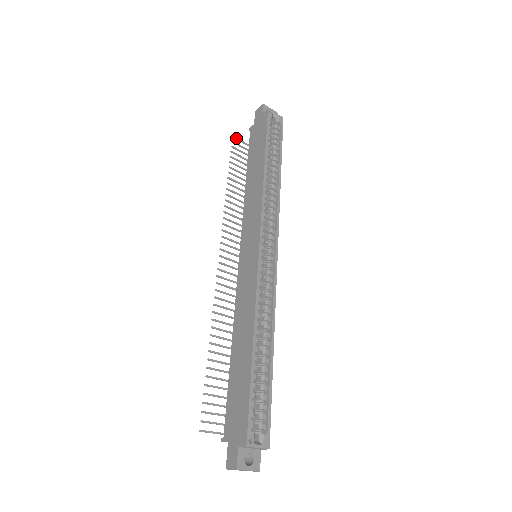
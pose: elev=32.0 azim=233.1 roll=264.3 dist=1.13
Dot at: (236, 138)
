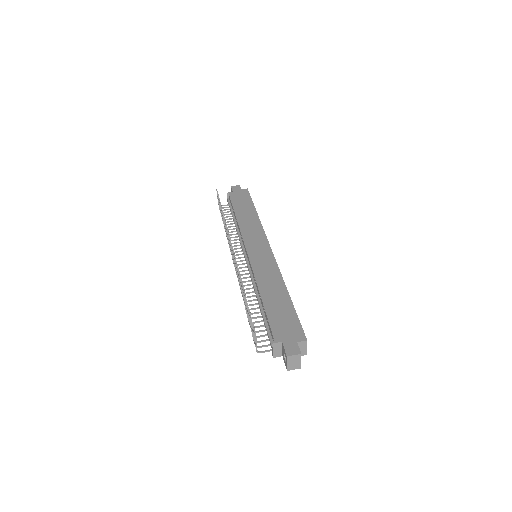
Dot at: occluded
